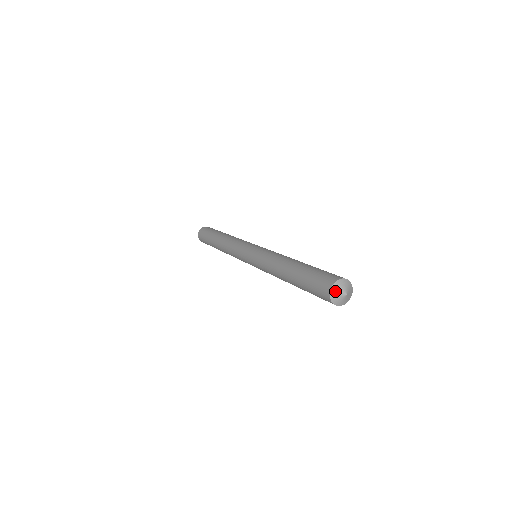
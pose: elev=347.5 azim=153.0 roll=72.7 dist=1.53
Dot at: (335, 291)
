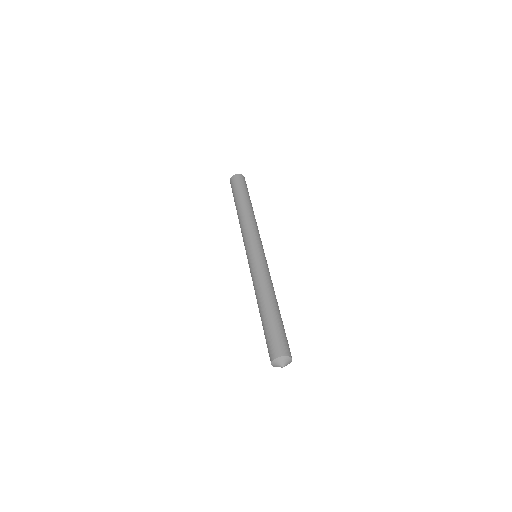
Dot at: (274, 364)
